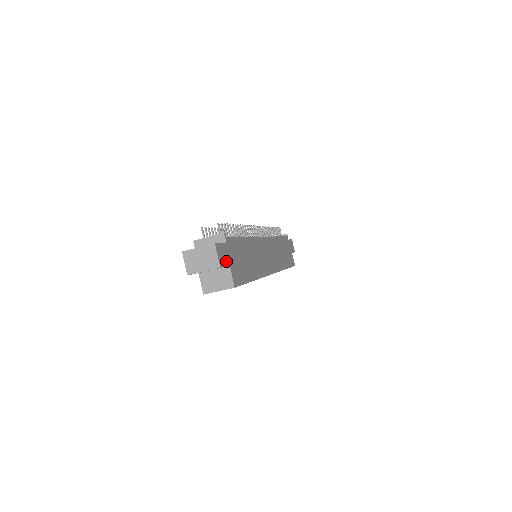
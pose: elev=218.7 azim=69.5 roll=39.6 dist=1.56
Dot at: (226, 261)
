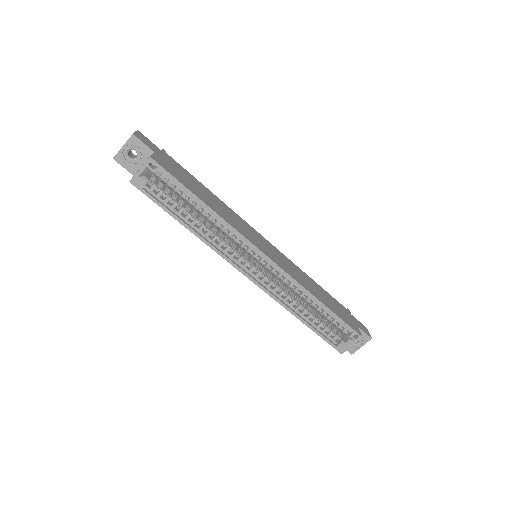
Dot at: (150, 147)
